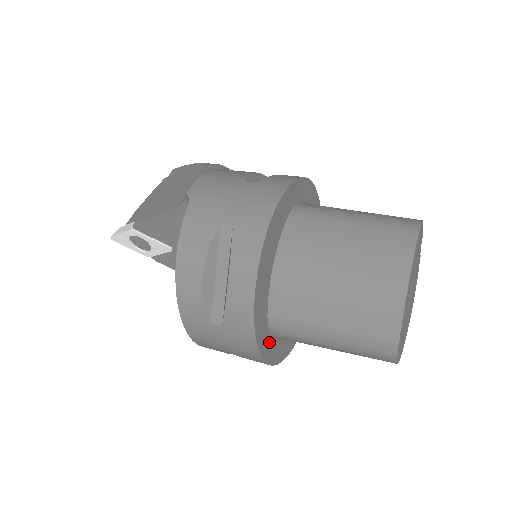
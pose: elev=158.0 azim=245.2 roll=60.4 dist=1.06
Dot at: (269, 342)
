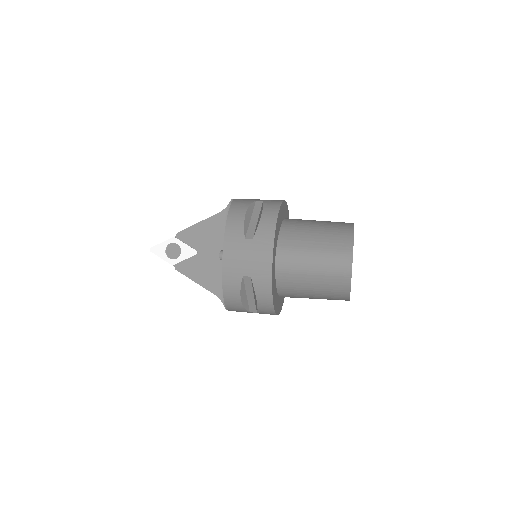
Dot at: (274, 266)
